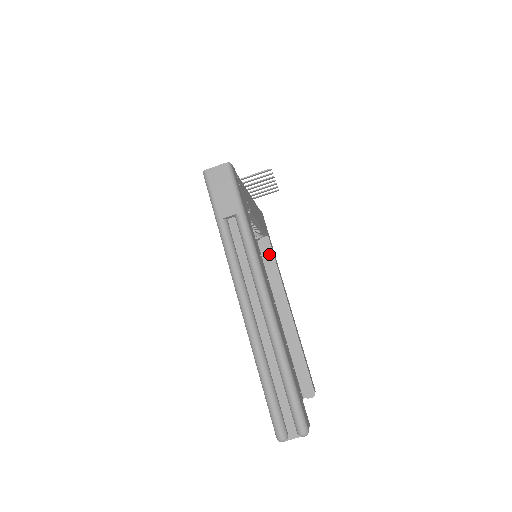
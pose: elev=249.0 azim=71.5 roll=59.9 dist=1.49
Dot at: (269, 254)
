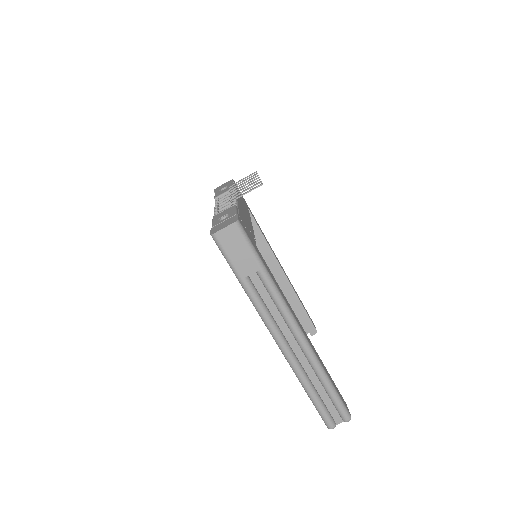
Dot at: (253, 225)
